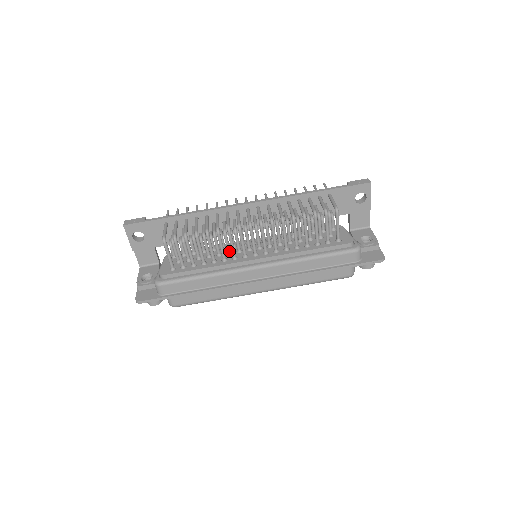
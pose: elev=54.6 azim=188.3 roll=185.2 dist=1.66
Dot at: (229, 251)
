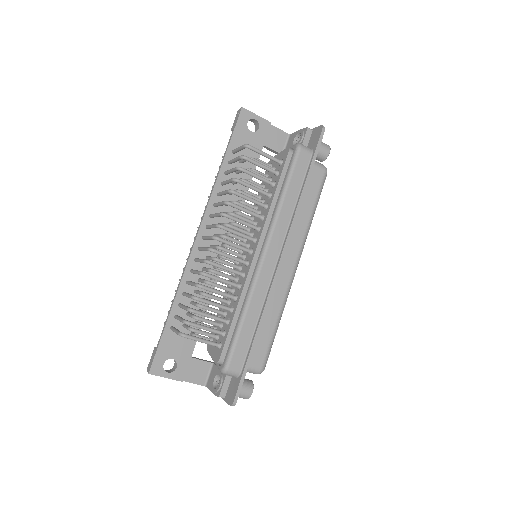
Dot at: (234, 278)
